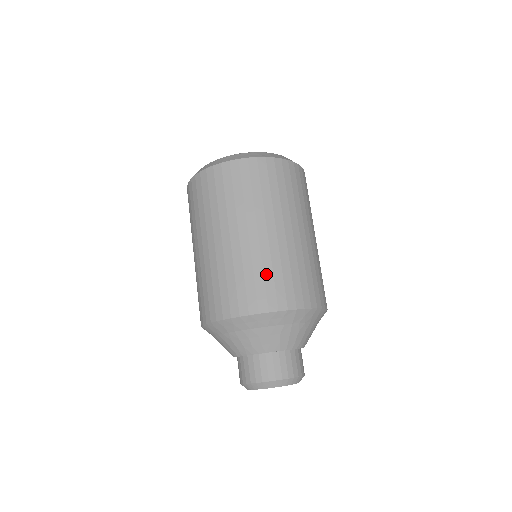
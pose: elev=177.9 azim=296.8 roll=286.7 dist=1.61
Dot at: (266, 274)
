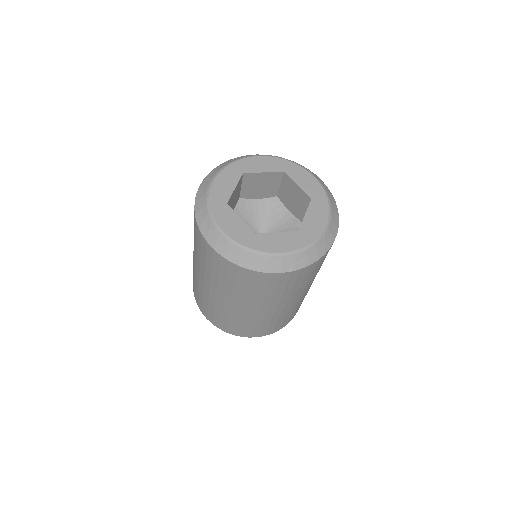
Dot at: (239, 324)
